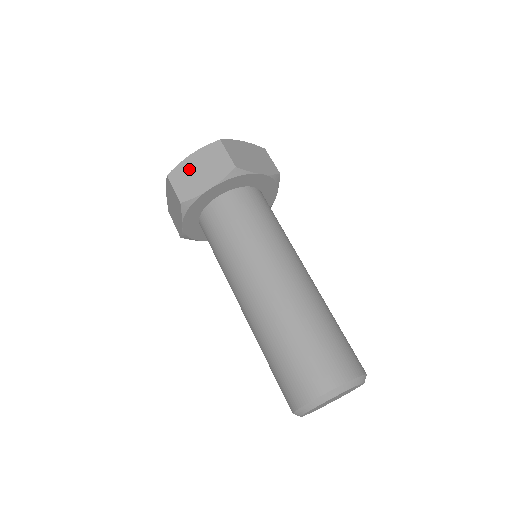
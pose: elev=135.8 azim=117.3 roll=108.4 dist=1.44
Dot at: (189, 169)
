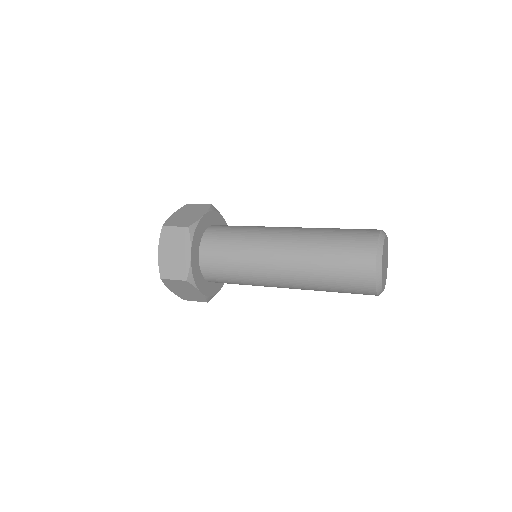
Dot at: (167, 260)
